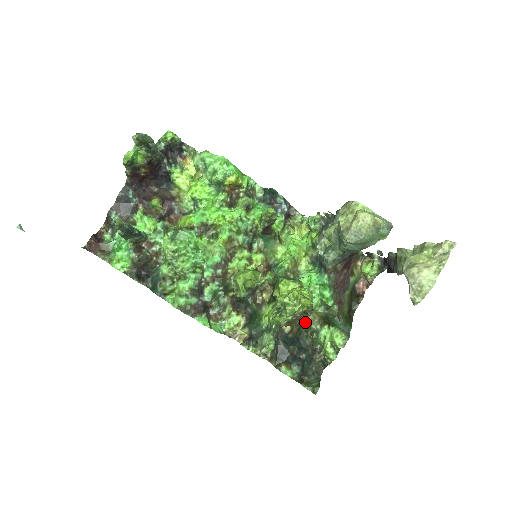
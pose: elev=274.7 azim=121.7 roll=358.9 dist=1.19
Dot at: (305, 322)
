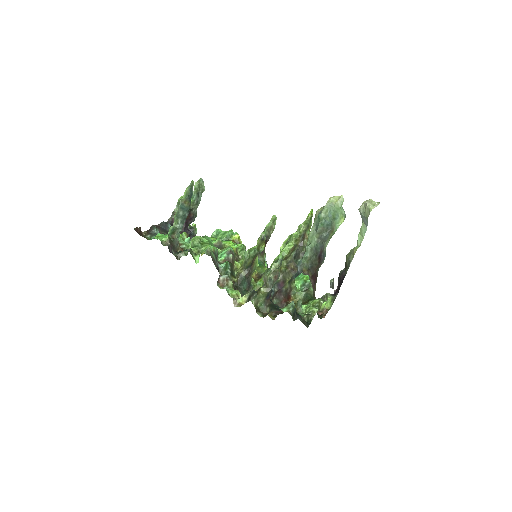
Dot at: occluded
